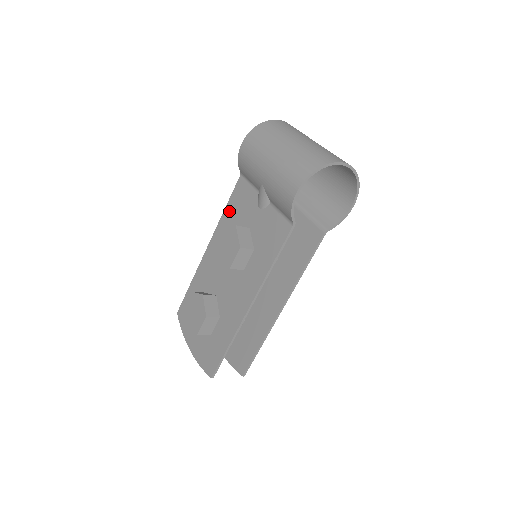
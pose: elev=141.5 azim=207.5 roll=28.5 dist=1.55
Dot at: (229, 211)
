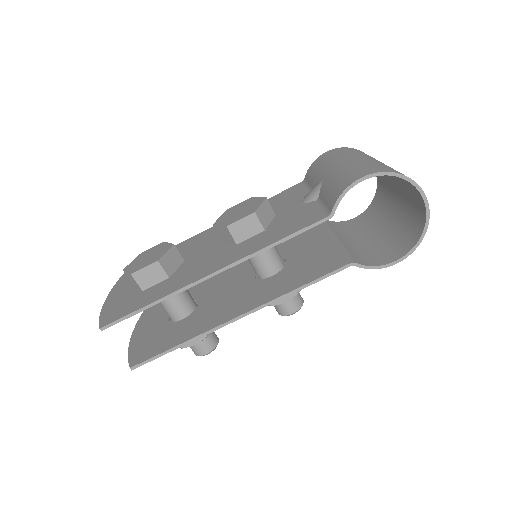
Dot at: occluded
